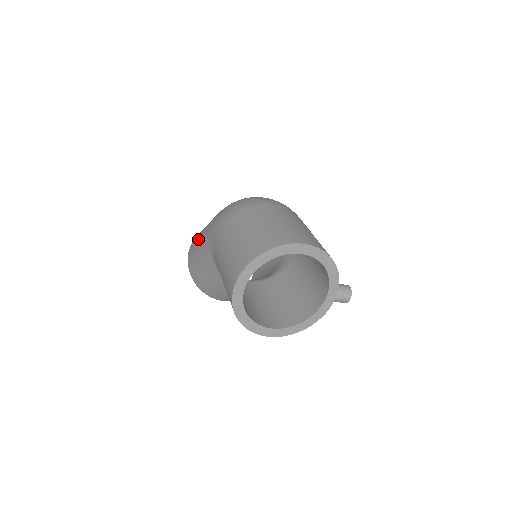
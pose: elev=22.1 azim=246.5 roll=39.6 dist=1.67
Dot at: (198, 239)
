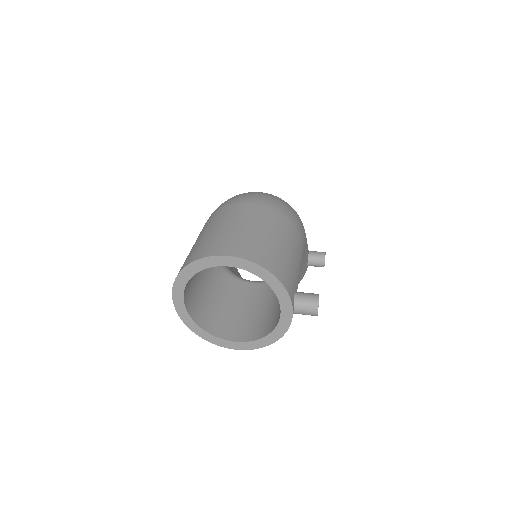
Dot at: occluded
